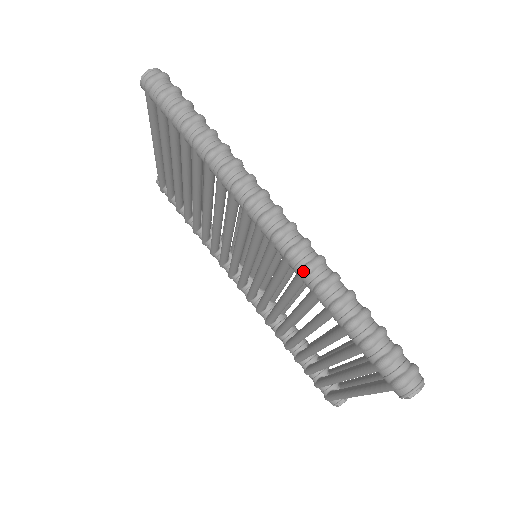
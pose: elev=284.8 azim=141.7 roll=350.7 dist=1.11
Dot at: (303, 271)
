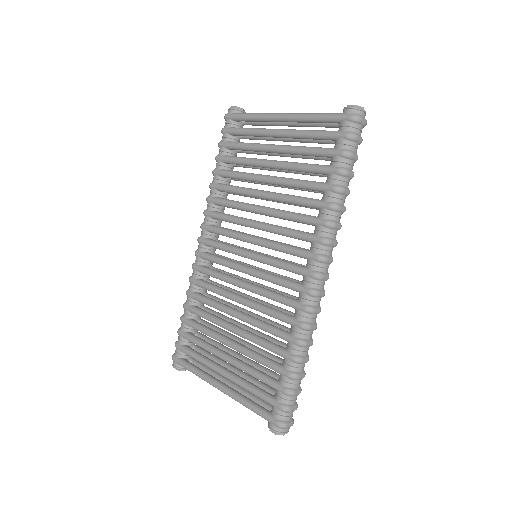
Dot at: (305, 325)
